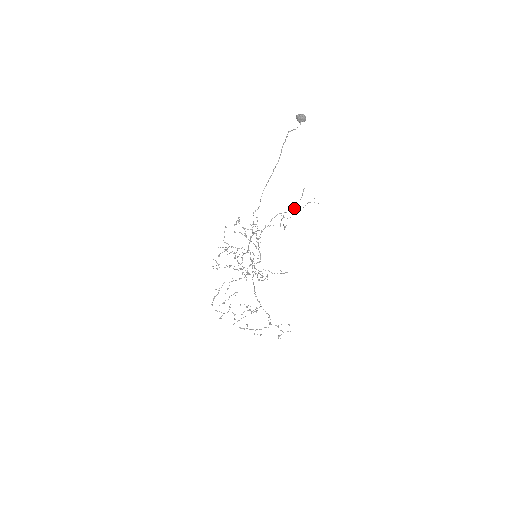
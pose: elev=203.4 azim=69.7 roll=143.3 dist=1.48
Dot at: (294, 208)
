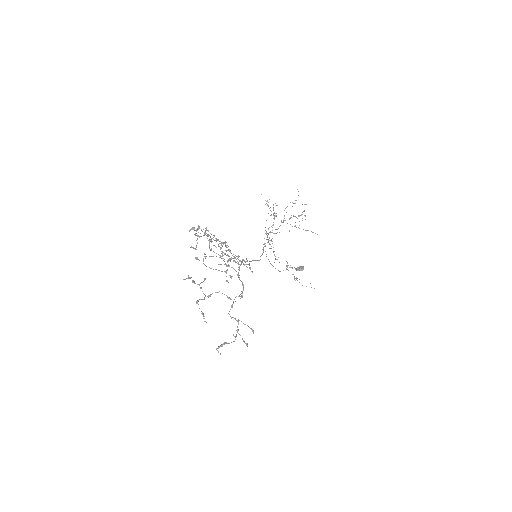
Dot at: occluded
